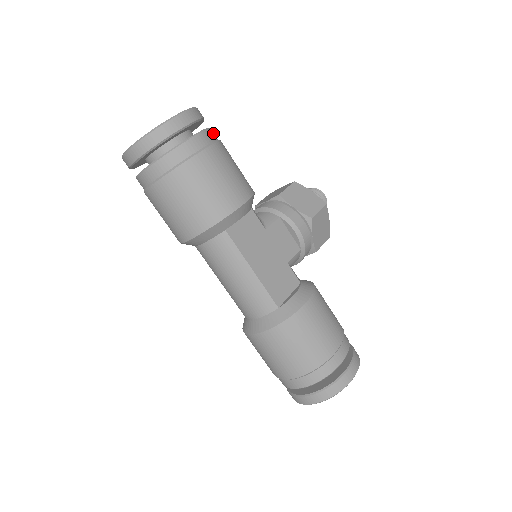
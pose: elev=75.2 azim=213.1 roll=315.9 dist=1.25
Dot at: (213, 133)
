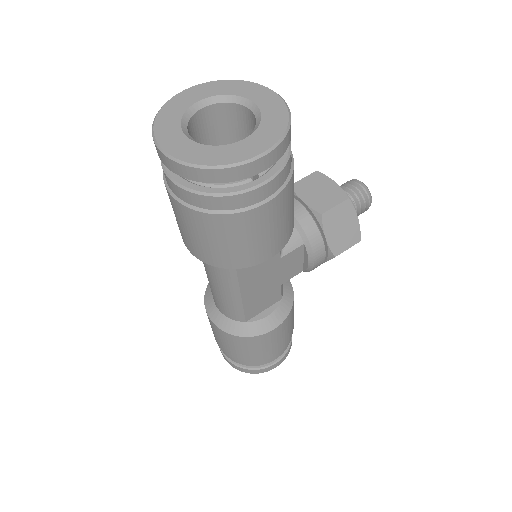
Dot at: (290, 163)
